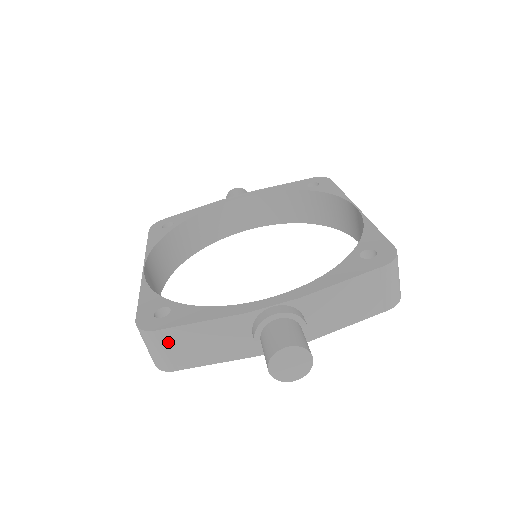
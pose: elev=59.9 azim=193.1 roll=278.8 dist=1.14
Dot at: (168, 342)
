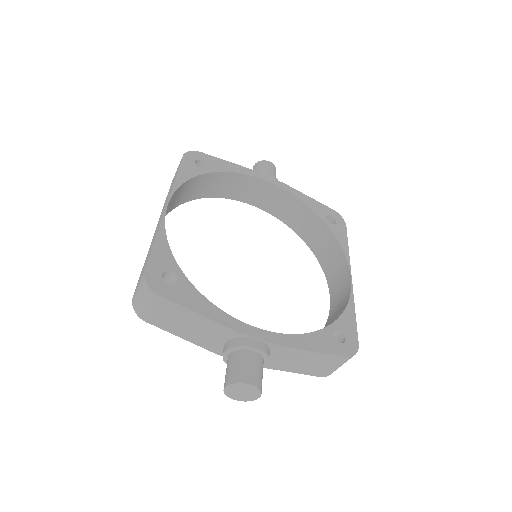
Dot at: (161, 307)
